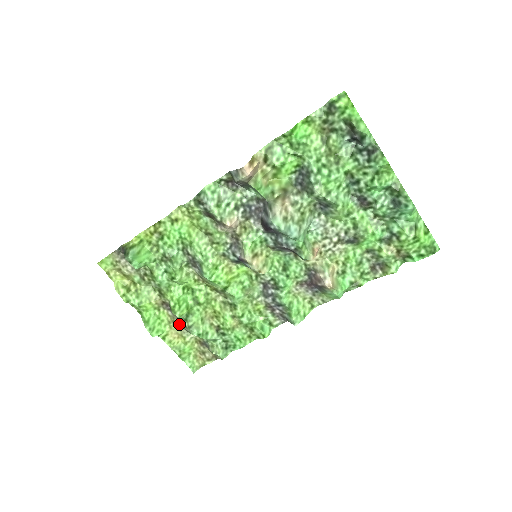
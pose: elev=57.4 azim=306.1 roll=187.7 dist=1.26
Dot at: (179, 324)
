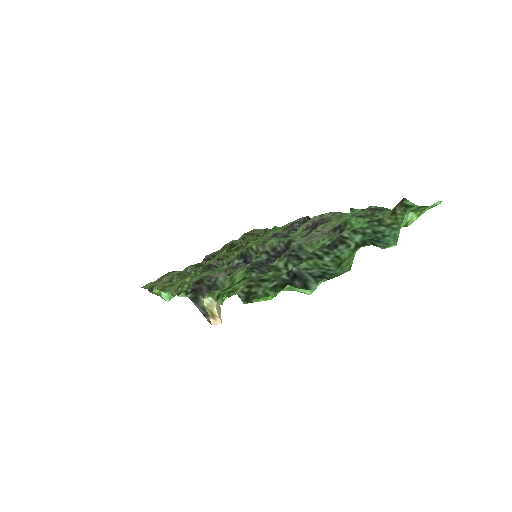
Dot at: (225, 248)
